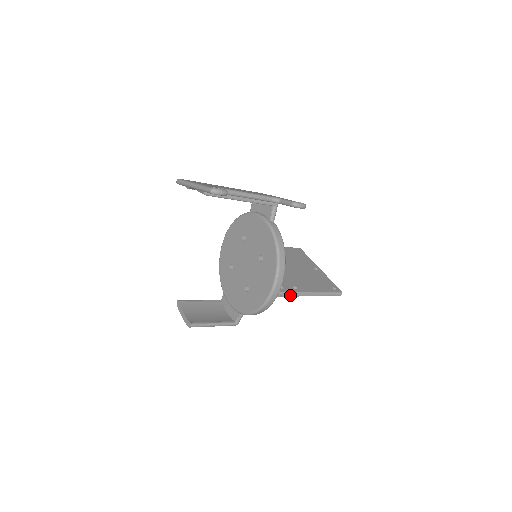
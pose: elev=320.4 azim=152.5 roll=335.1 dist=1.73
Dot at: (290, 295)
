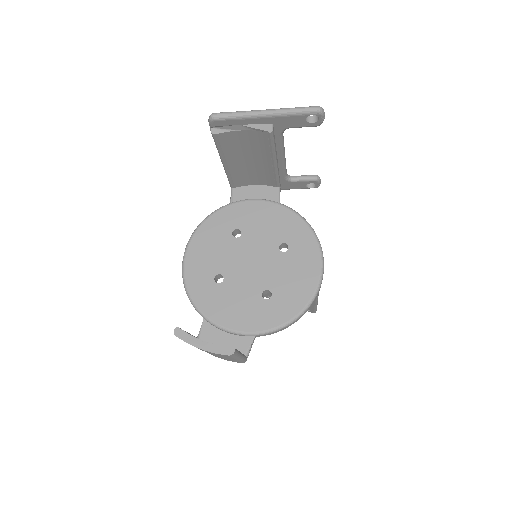
Dot at: (318, 293)
